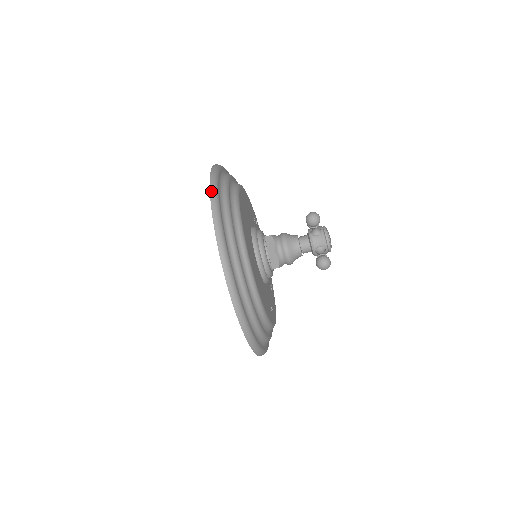
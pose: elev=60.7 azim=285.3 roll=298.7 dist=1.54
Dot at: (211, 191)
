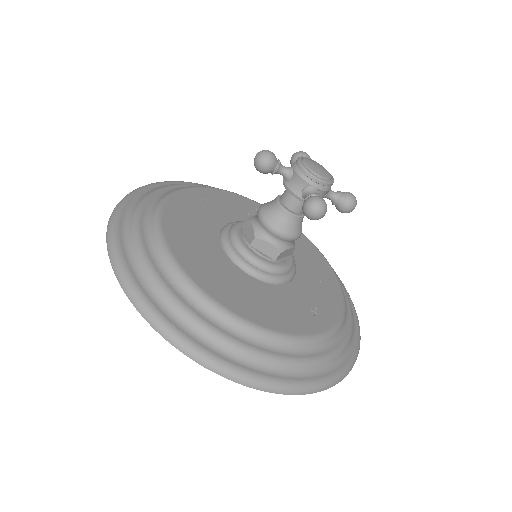
Dot at: (108, 225)
